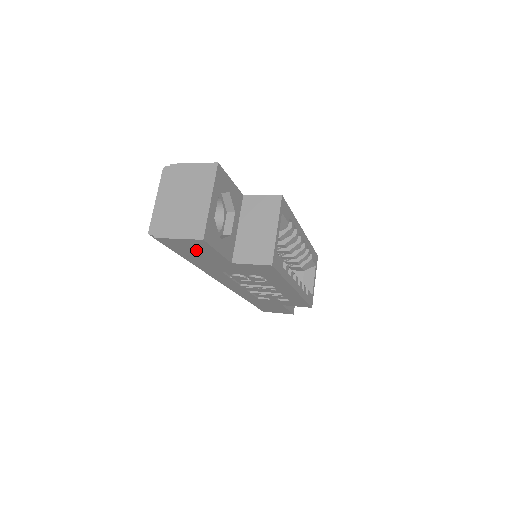
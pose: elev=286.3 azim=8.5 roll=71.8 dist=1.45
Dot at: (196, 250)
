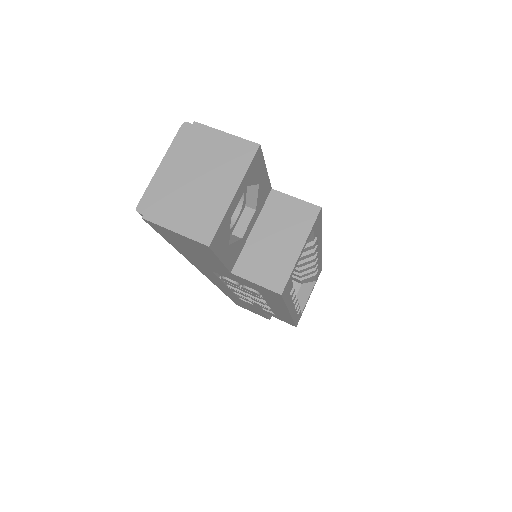
Dot at: (192, 248)
